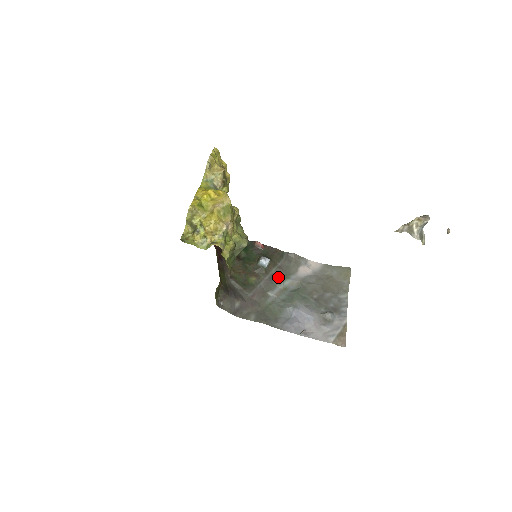
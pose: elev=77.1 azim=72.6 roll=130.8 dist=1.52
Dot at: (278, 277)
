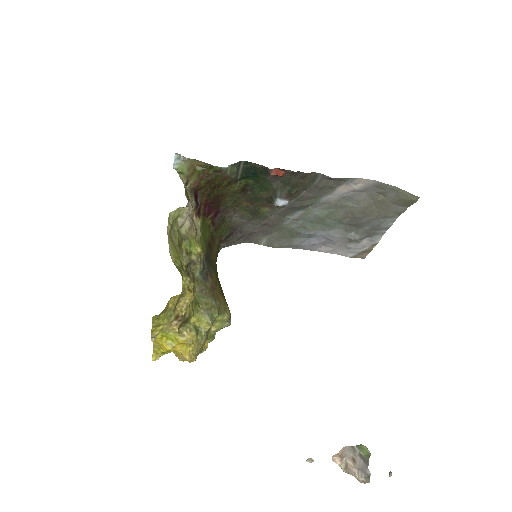
Dot at: (301, 205)
